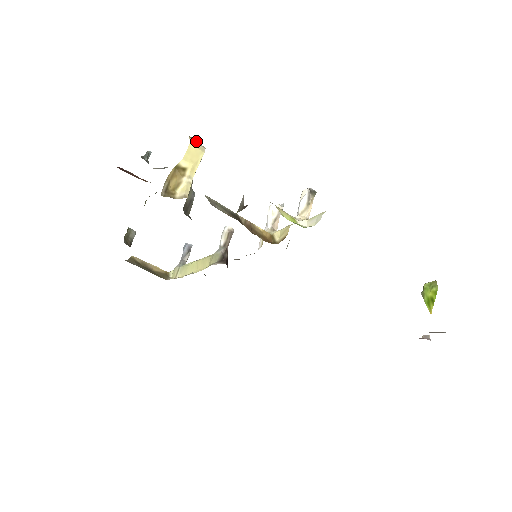
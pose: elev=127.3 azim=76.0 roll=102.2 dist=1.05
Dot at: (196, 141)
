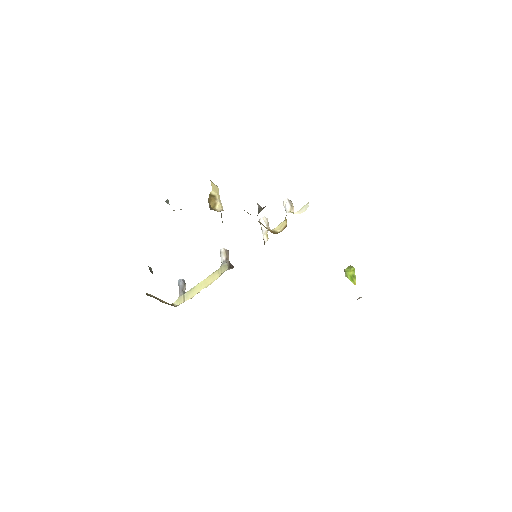
Dot at: occluded
